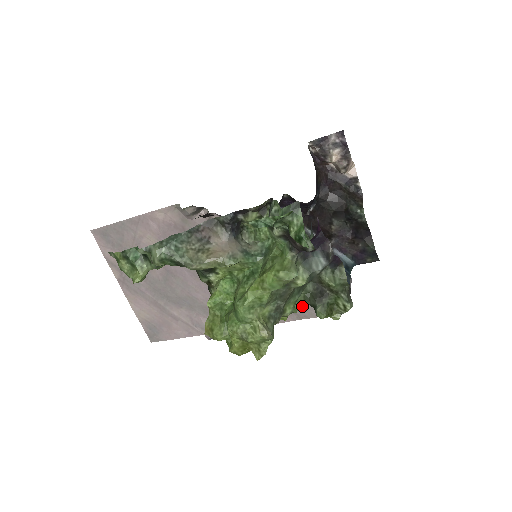
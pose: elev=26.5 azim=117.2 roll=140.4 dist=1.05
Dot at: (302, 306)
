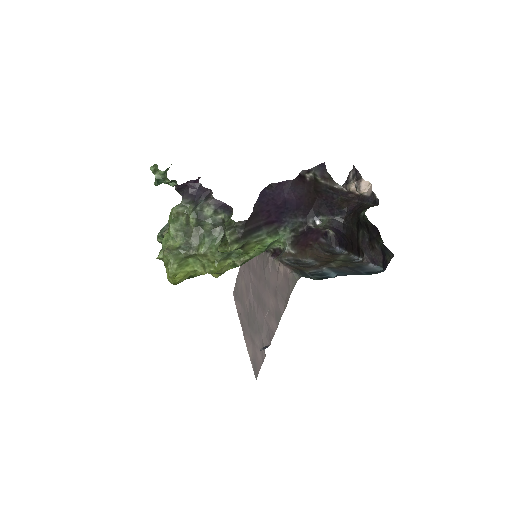
Dot at: occluded
